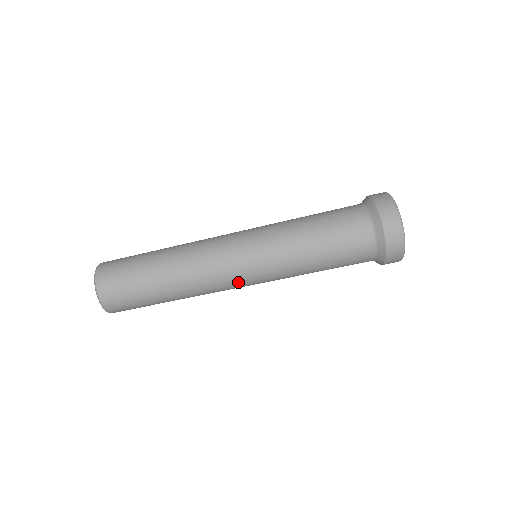
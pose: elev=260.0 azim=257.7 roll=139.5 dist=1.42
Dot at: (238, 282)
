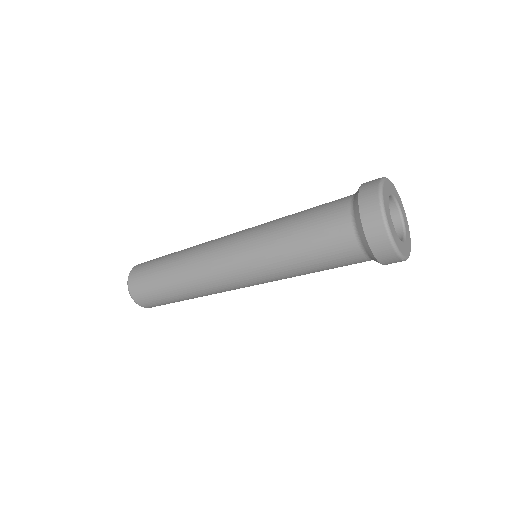
Dot at: (233, 284)
